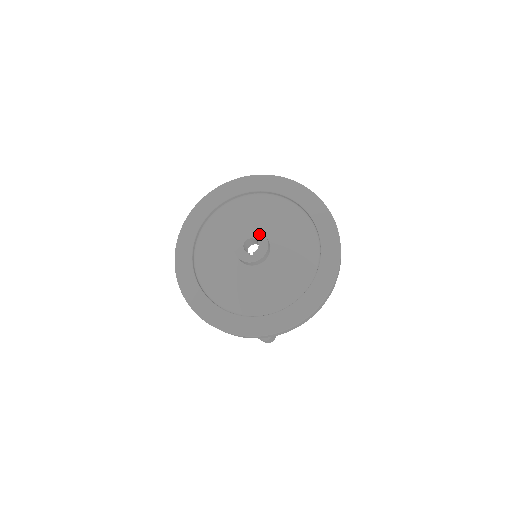
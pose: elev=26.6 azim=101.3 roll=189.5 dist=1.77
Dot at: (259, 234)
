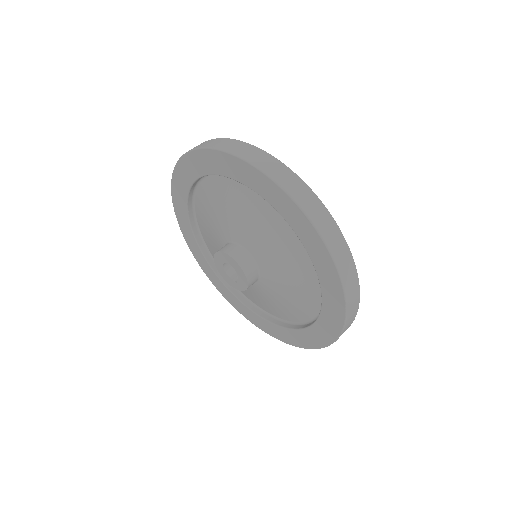
Dot at: (231, 260)
